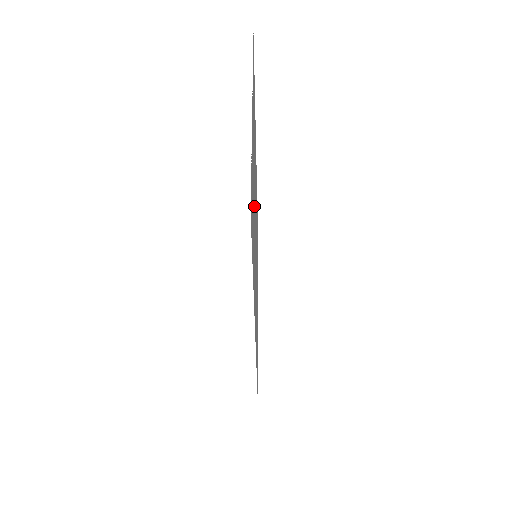
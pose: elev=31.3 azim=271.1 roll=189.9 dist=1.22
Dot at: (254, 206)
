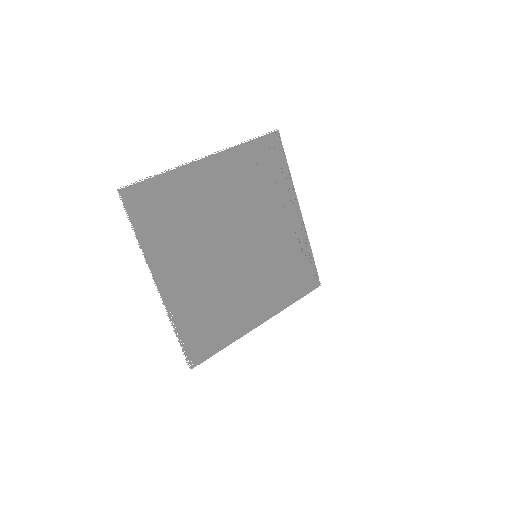
Dot at: (218, 279)
